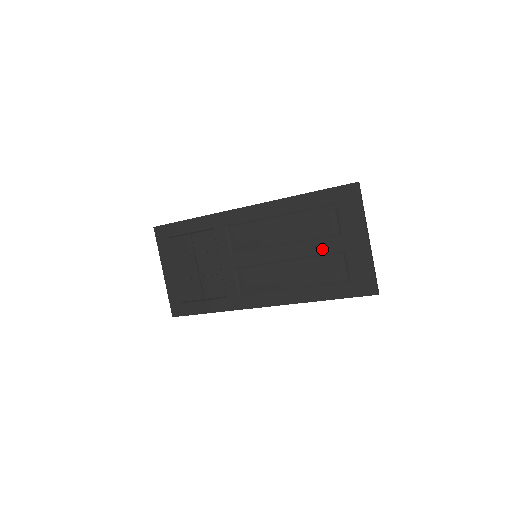
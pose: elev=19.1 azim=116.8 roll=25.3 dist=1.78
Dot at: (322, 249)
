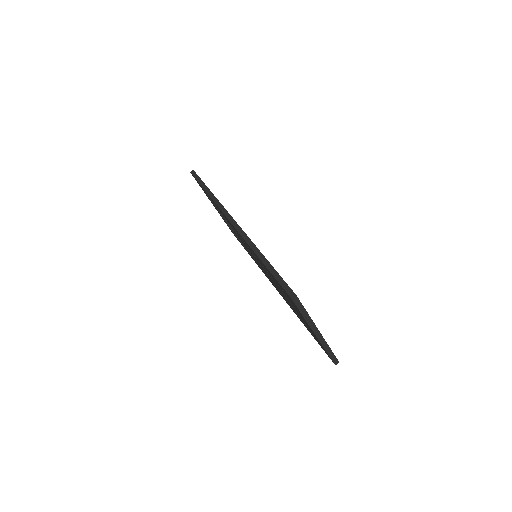
Dot at: (290, 303)
